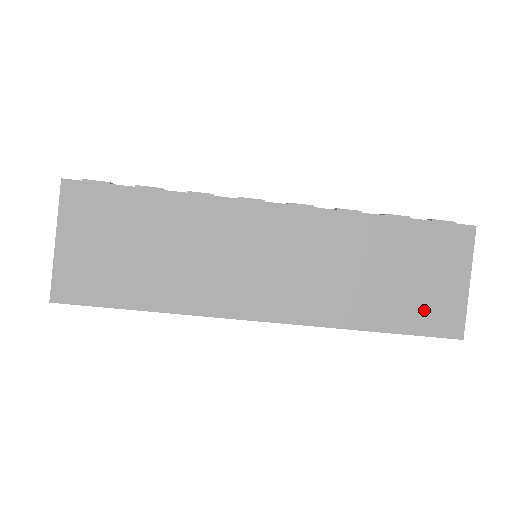
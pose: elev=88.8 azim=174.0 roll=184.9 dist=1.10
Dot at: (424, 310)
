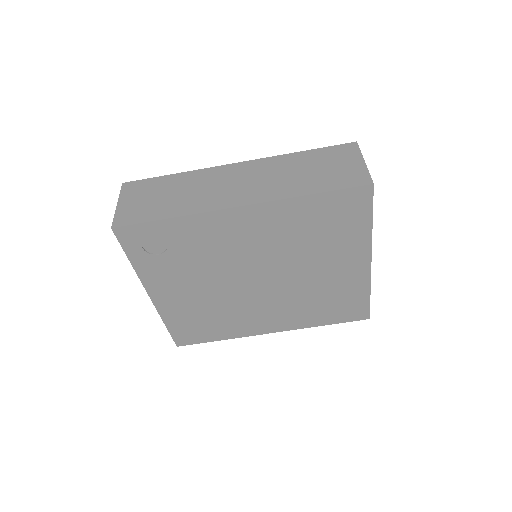
Dot at: (340, 178)
